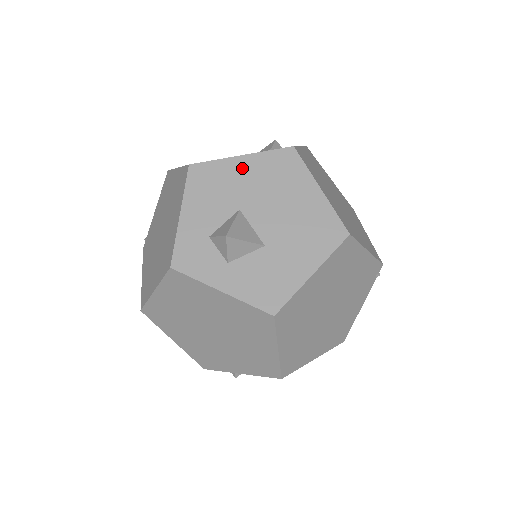
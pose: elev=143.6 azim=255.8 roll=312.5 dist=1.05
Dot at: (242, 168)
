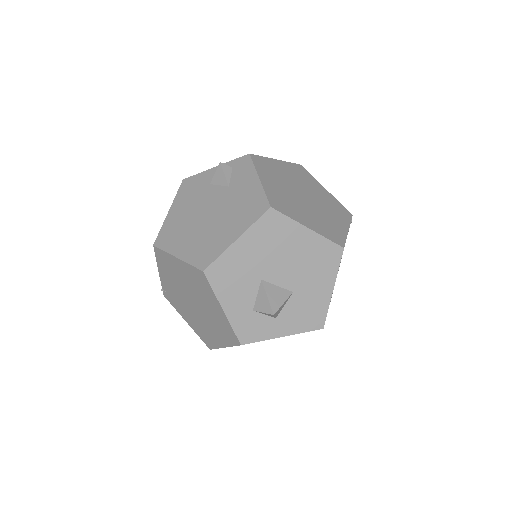
Dot at: (244, 249)
